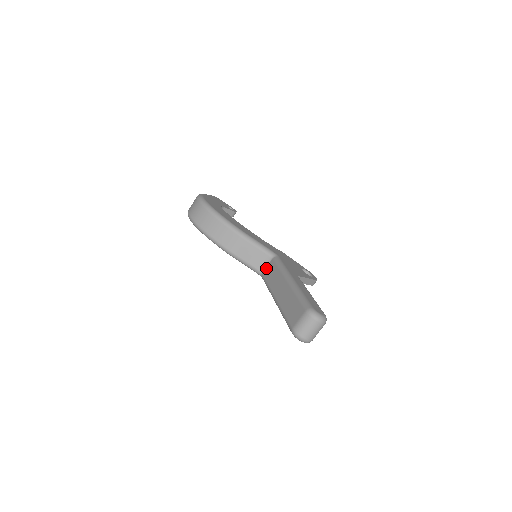
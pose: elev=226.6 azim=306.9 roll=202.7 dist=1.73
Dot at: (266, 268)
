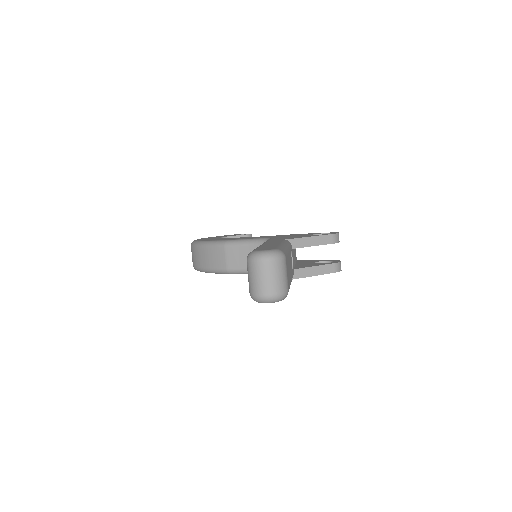
Dot at: occluded
